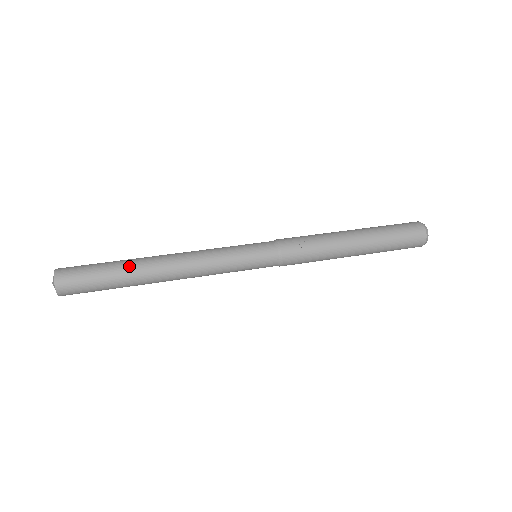
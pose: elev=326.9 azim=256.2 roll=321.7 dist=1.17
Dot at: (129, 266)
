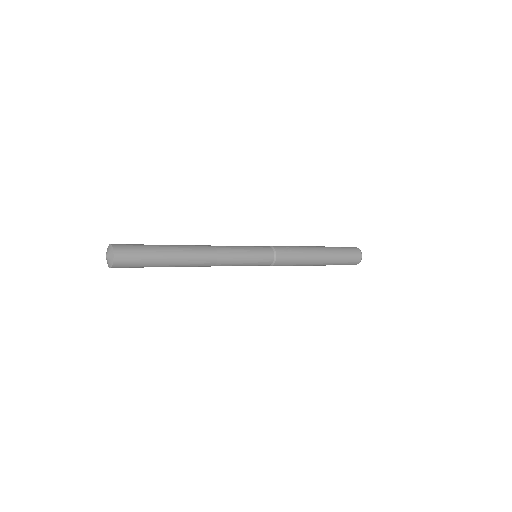
Dot at: (171, 247)
